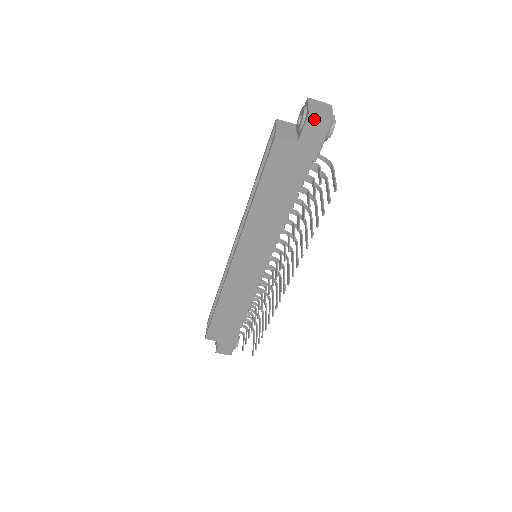
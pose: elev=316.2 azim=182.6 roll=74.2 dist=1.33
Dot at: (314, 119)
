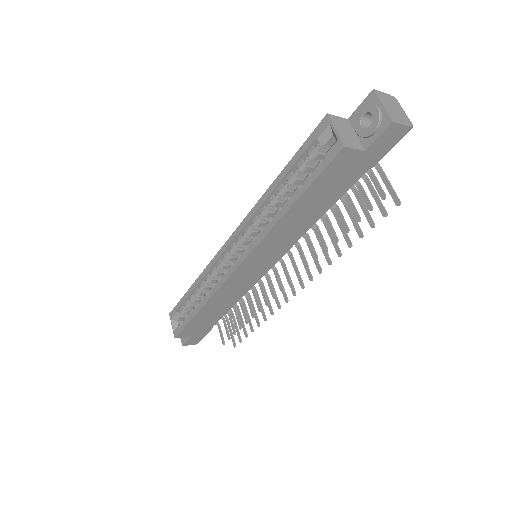
Dot at: (395, 127)
